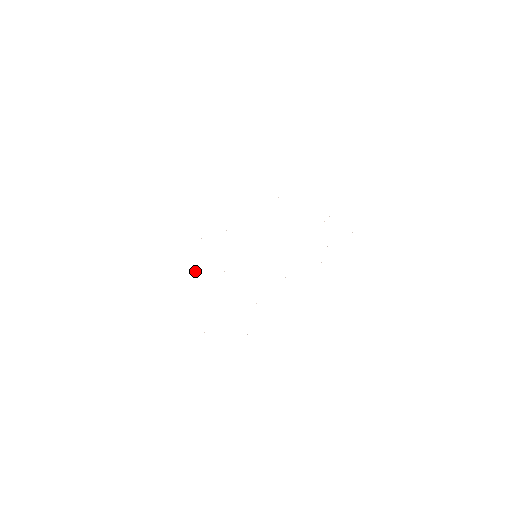
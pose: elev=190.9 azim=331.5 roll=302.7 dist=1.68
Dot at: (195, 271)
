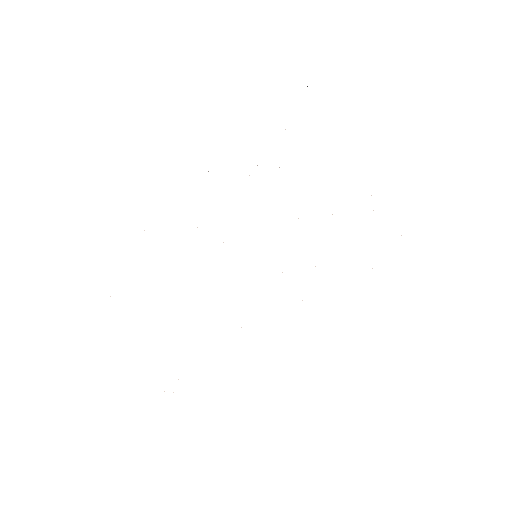
Dot at: occluded
